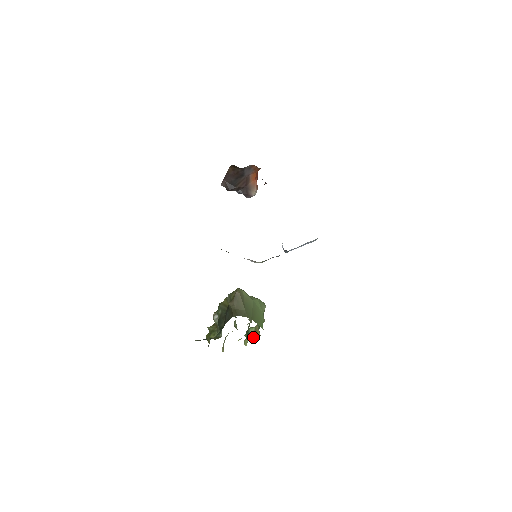
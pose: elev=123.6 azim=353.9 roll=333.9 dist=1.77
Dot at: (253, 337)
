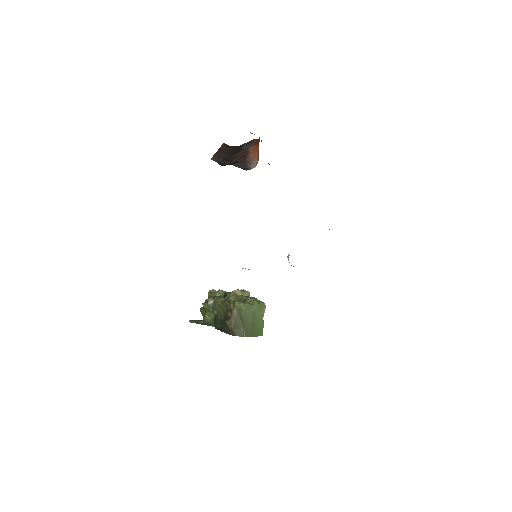
Dot at: occluded
